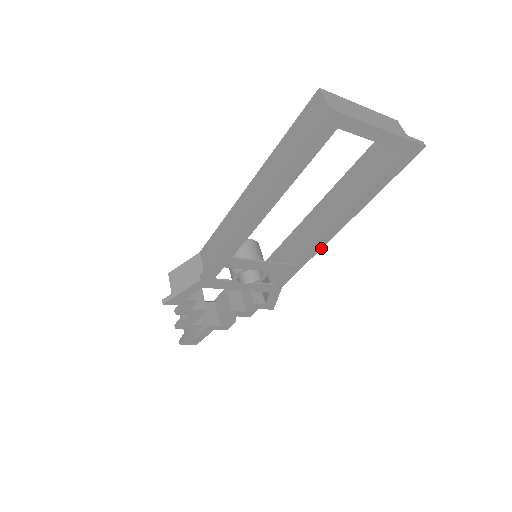
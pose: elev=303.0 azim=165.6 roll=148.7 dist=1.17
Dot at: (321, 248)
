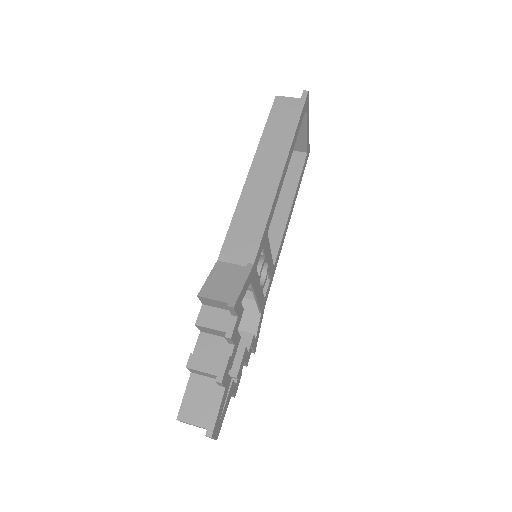
Dot at: occluded
